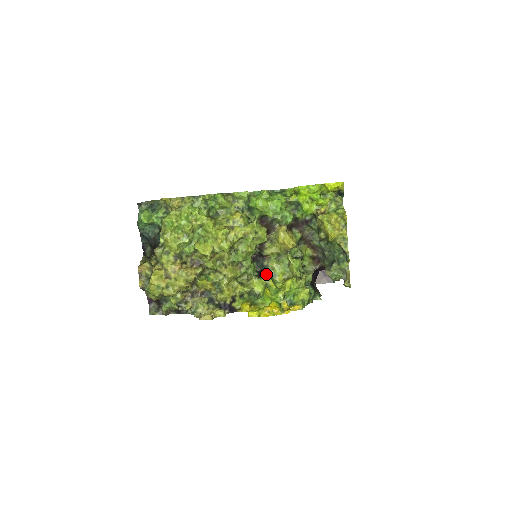
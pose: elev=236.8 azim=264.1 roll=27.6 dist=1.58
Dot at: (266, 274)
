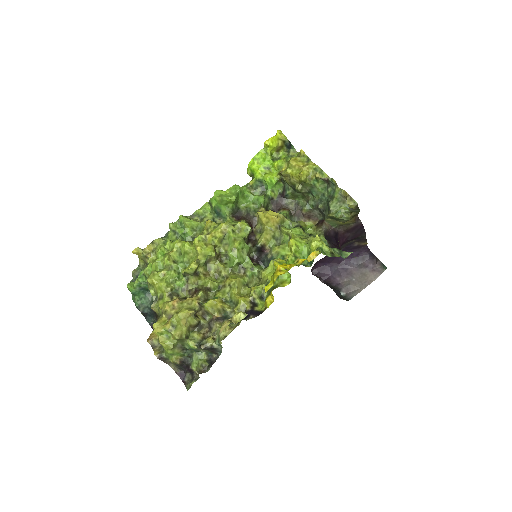
Dot at: occluded
